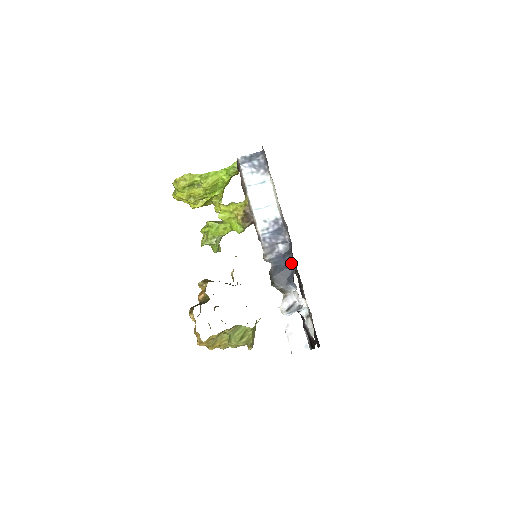
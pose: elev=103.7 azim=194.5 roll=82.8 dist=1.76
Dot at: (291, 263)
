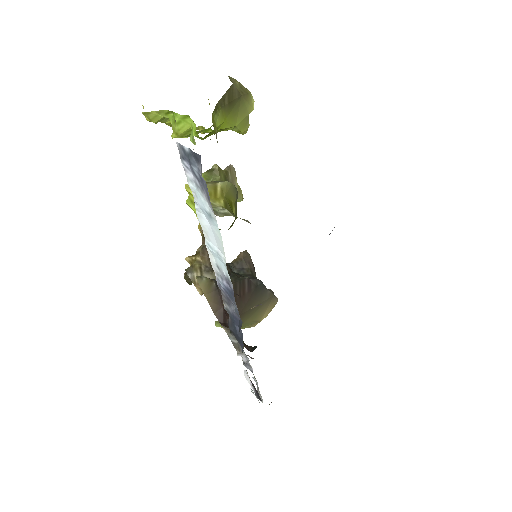
Dot at: (242, 338)
